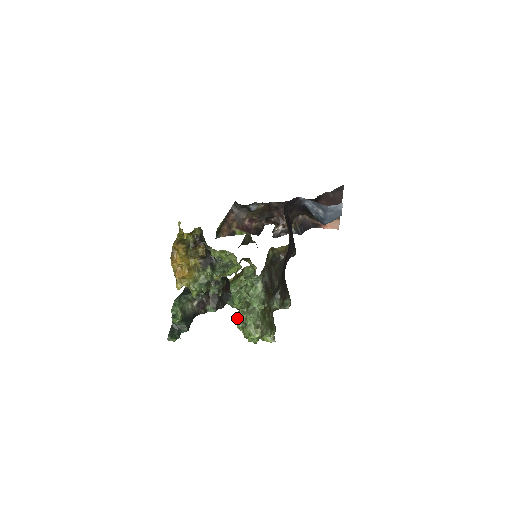
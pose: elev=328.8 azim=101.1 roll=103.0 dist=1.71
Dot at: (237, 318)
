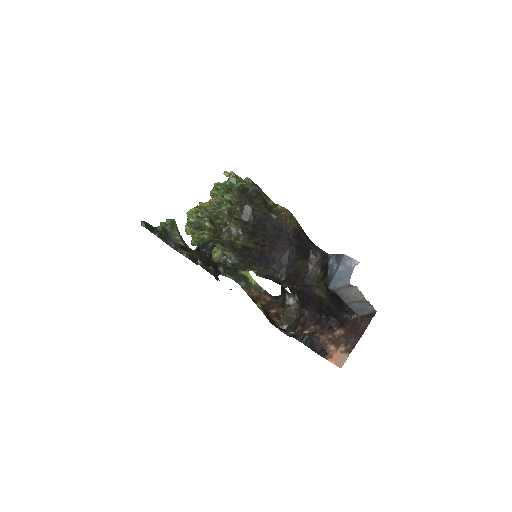
Dot at: occluded
